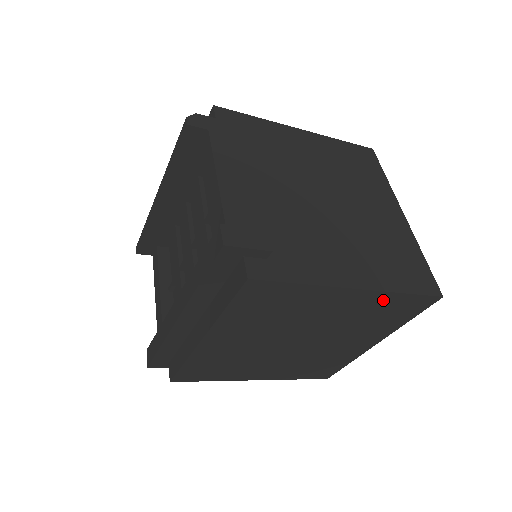
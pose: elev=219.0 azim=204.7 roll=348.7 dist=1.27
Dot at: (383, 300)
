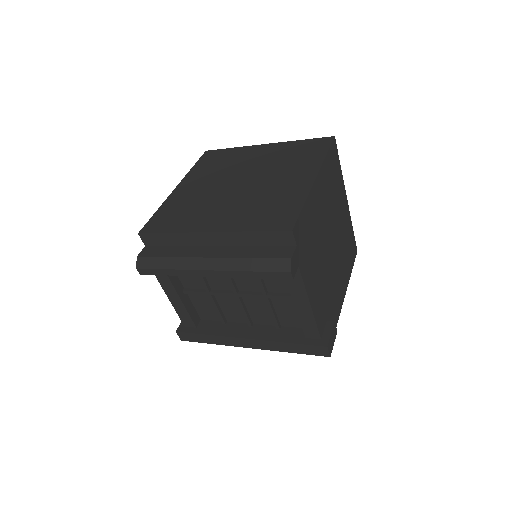
Dot at: occluded
